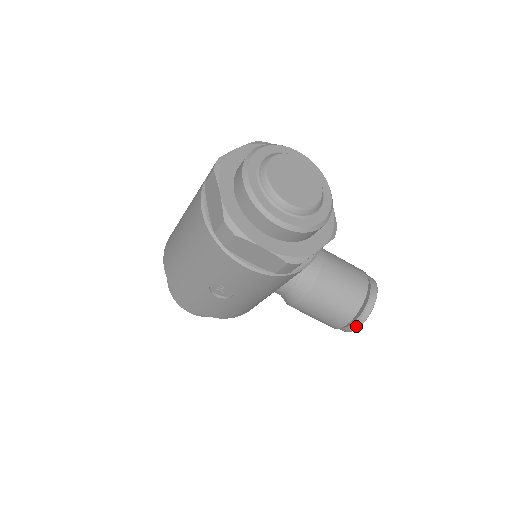
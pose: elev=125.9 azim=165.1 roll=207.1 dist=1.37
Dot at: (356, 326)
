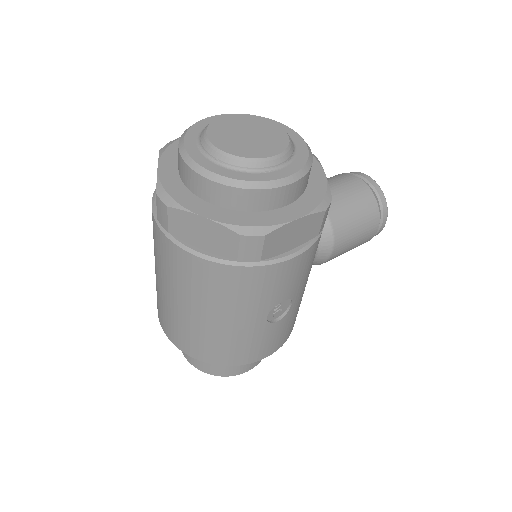
Dot at: (385, 218)
